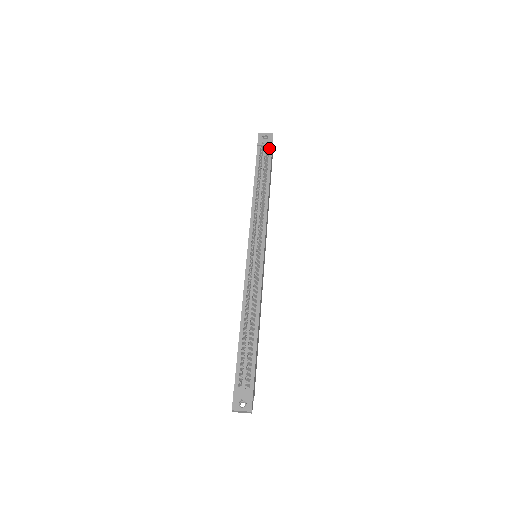
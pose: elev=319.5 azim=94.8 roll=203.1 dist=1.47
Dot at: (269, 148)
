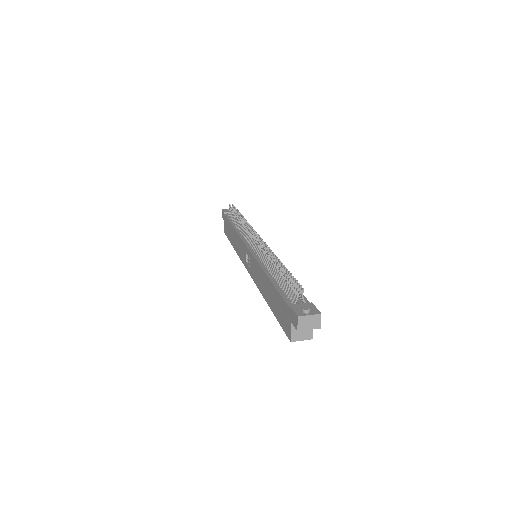
Dot at: occluded
